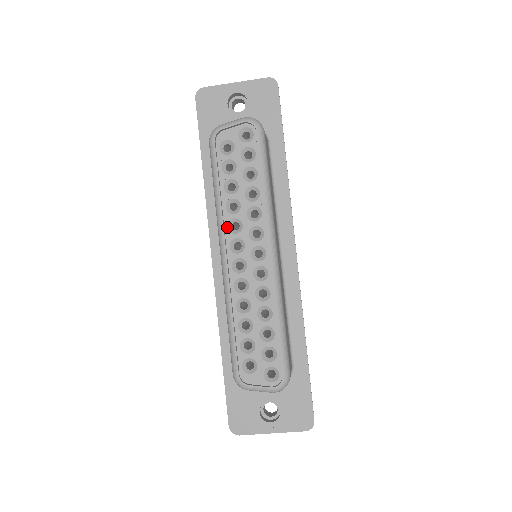
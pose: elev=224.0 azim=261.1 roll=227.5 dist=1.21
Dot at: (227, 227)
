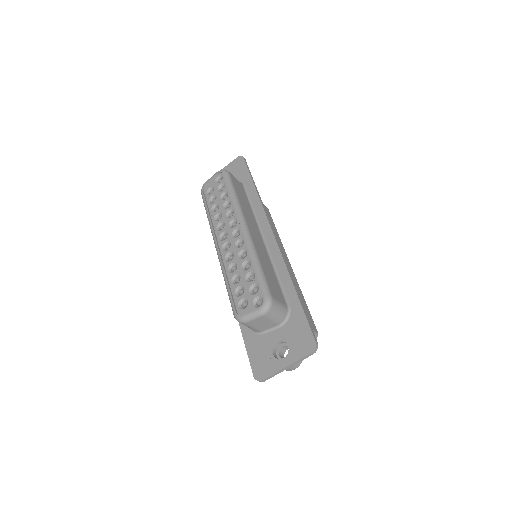
Dot at: (216, 229)
